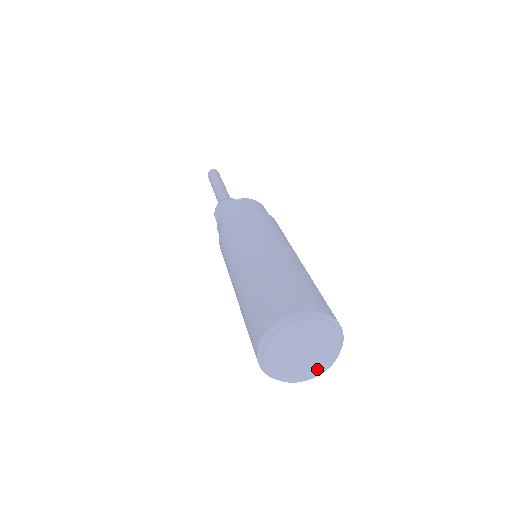
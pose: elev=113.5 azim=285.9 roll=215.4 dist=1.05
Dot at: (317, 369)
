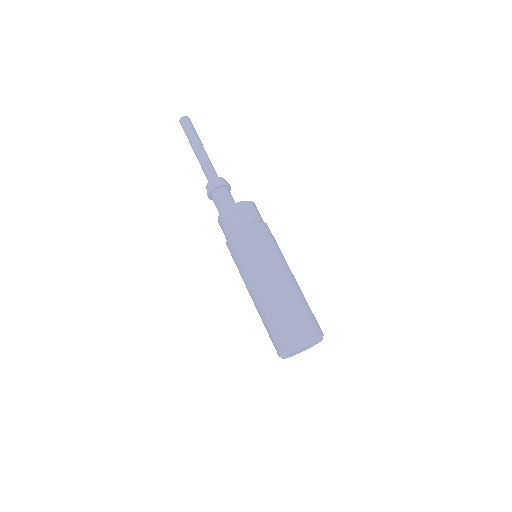
Dot at: (308, 348)
